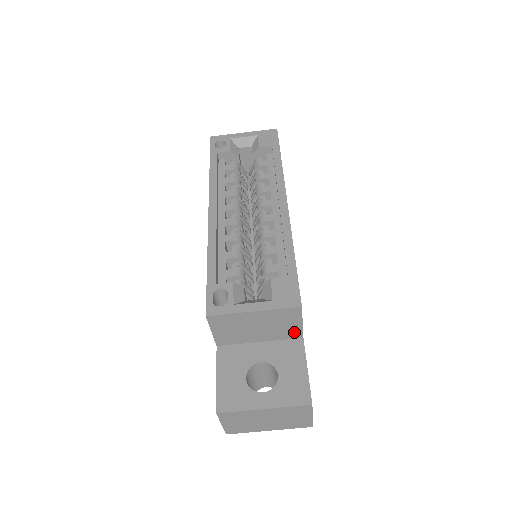
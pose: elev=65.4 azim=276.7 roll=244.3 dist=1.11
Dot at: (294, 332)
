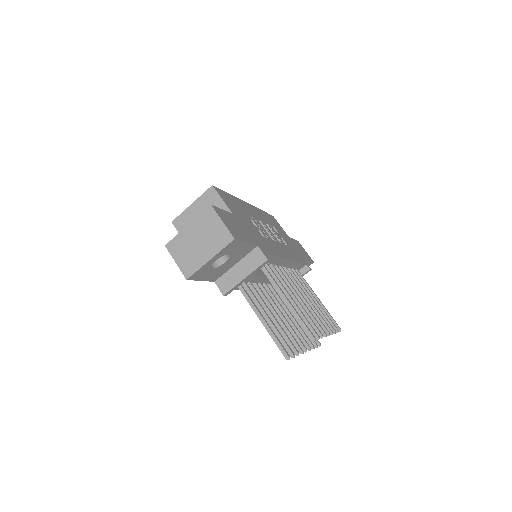
Dot at: occluded
